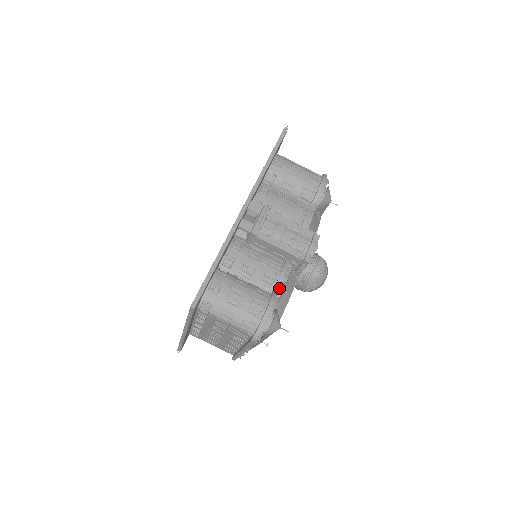
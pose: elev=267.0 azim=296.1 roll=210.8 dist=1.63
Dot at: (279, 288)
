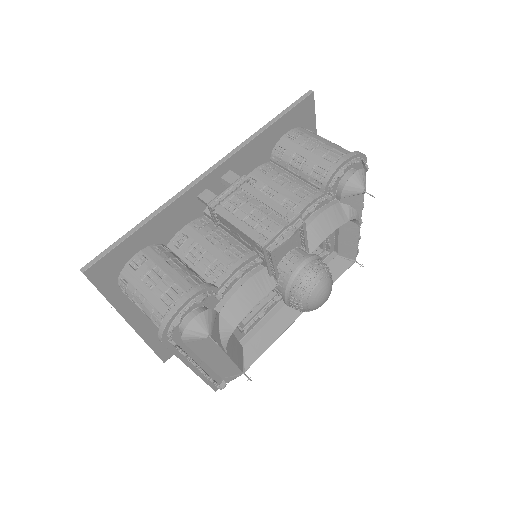
Dot at: (227, 283)
